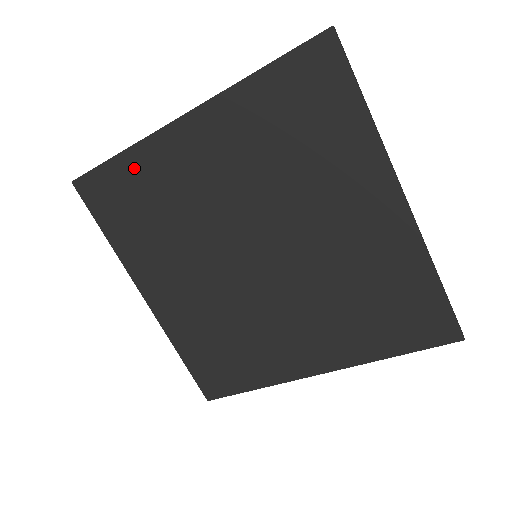
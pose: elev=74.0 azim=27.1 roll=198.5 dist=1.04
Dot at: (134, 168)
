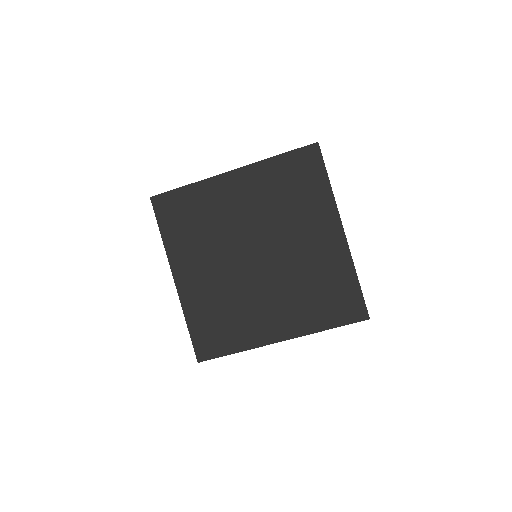
Dot at: (194, 194)
